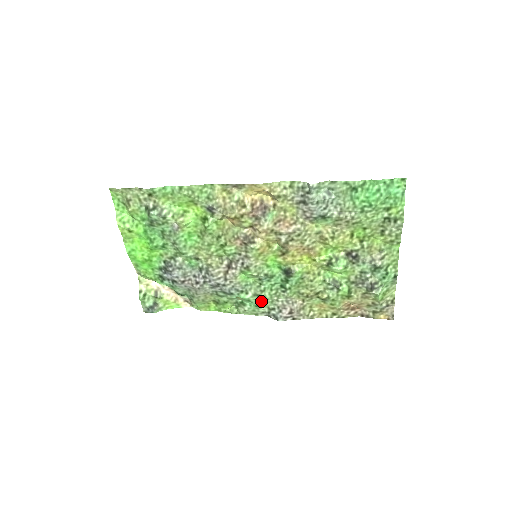
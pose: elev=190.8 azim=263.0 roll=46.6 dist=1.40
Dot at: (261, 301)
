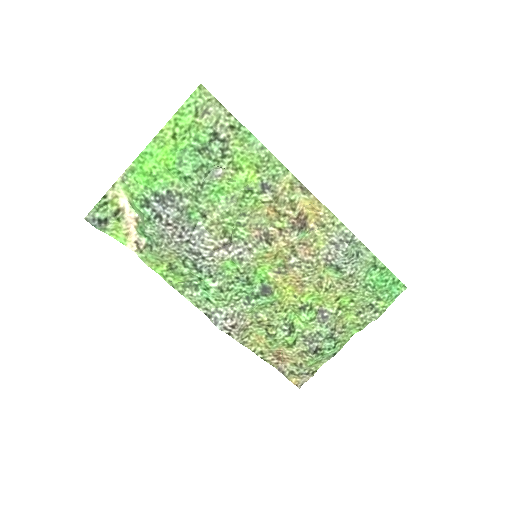
Dot at: (218, 297)
